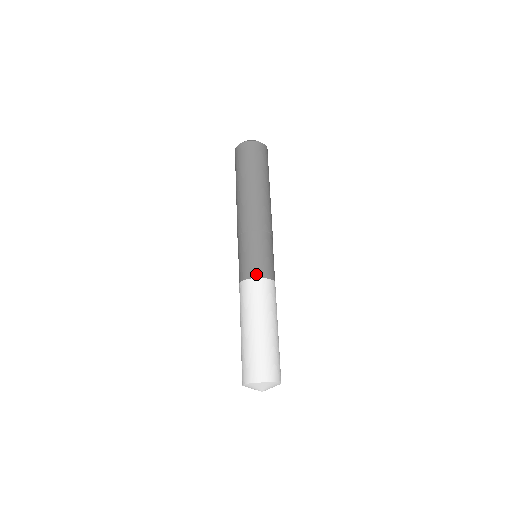
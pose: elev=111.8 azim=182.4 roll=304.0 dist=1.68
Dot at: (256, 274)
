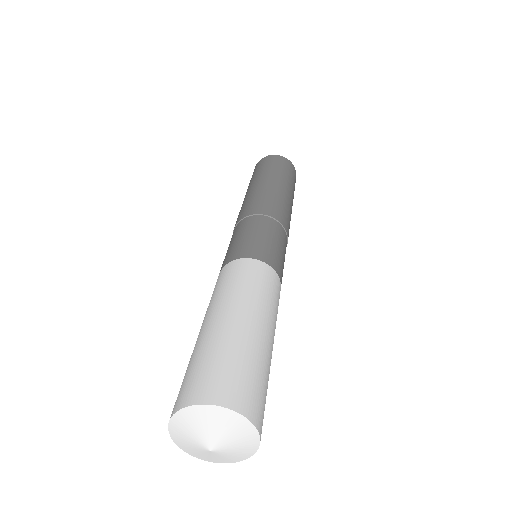
Dot at: (260, 256)
